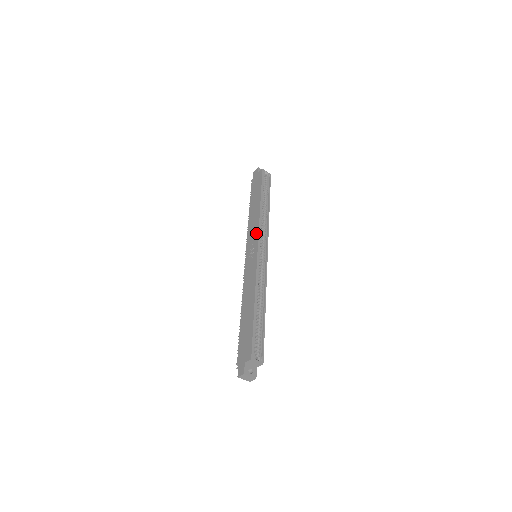
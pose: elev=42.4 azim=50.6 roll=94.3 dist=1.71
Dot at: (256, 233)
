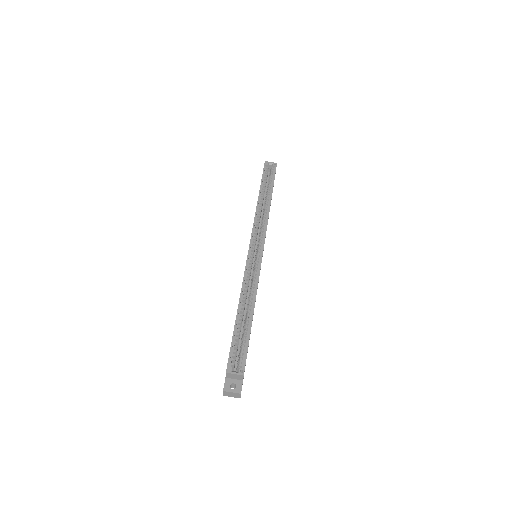
Dot at: occluded
